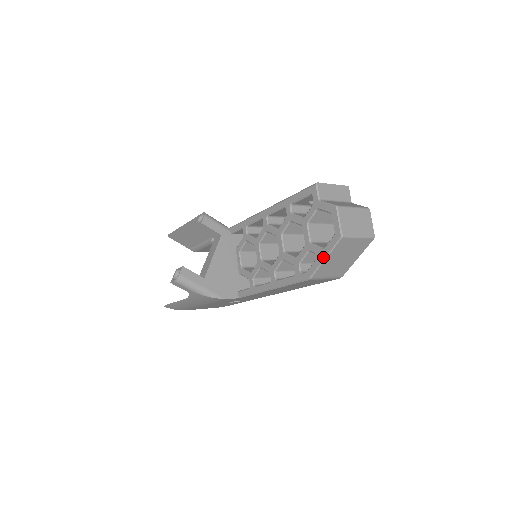
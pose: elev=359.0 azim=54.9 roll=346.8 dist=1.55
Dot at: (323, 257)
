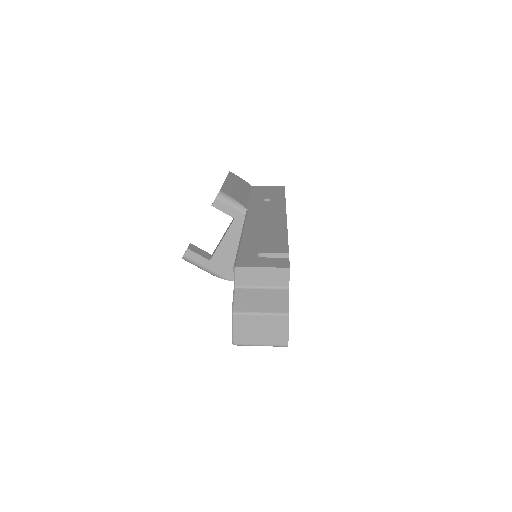
Dot at: occluded
